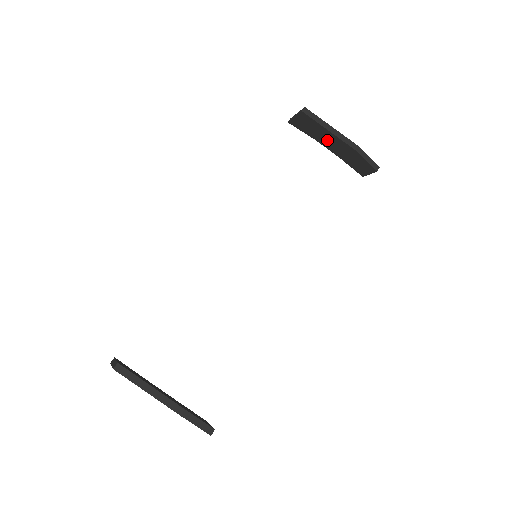
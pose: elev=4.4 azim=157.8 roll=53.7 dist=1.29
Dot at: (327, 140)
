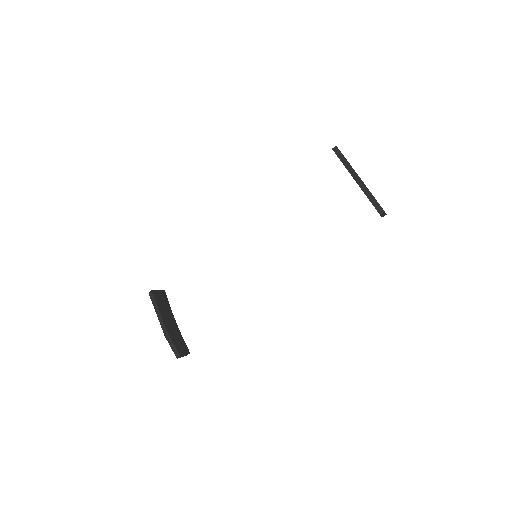
Dot at: occluded
